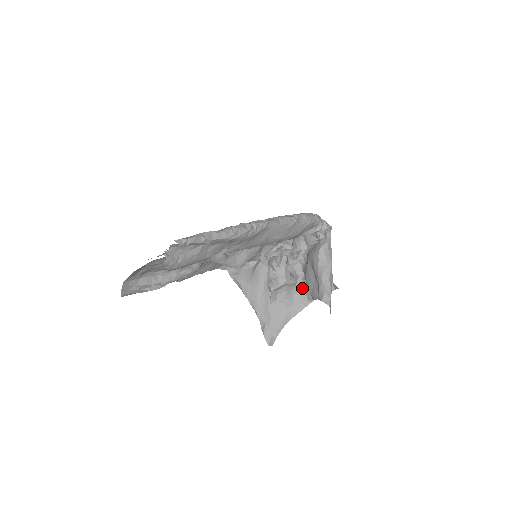
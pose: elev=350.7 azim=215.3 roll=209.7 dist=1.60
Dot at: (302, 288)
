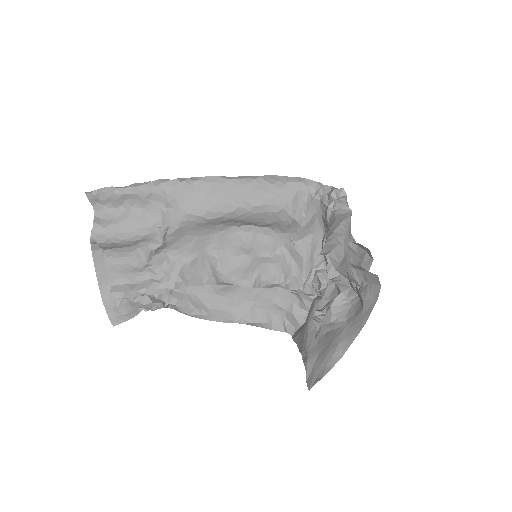
Dot at: (356, 299)
